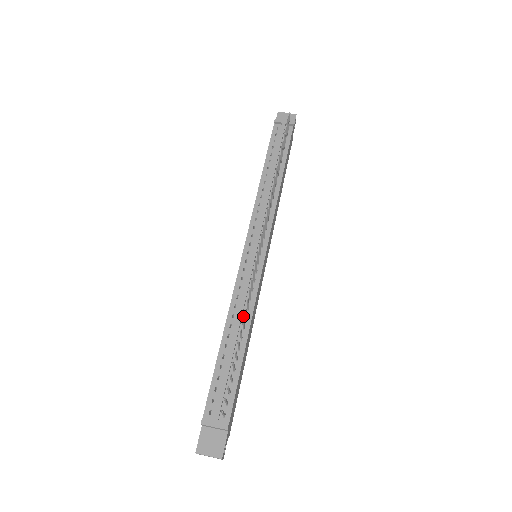
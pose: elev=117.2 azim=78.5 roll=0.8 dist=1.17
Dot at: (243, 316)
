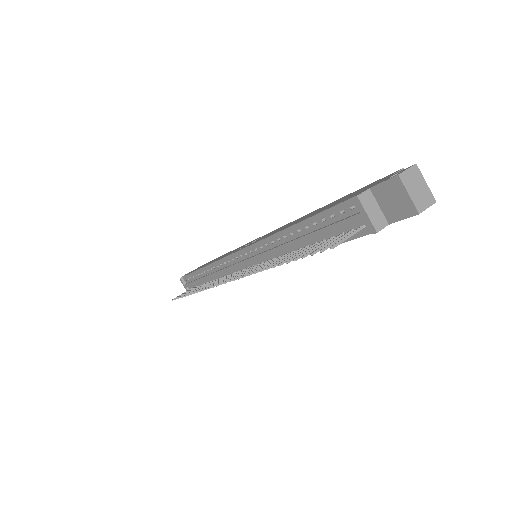
Dot at: (216, 277)
